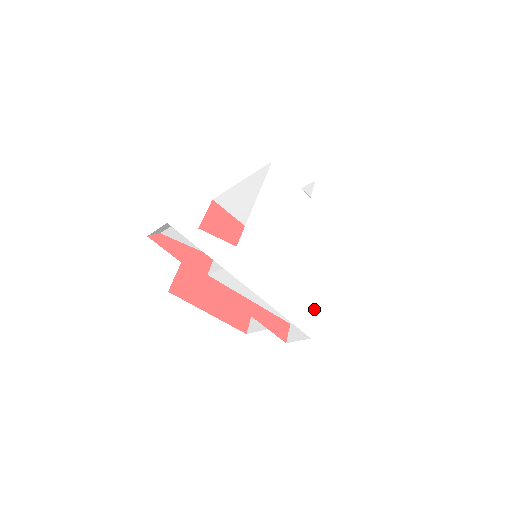
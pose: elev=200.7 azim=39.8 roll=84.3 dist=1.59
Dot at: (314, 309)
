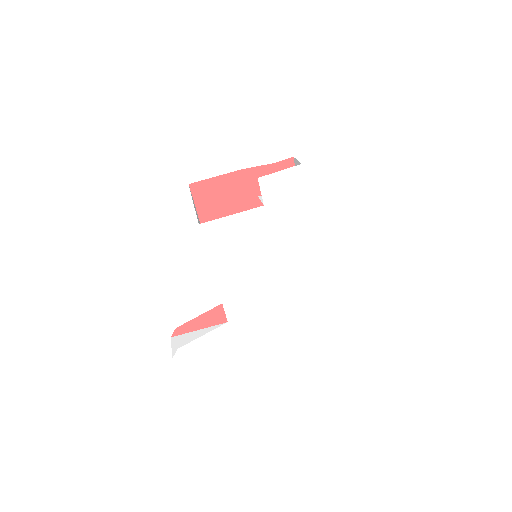
Dot at: (326, 294)
